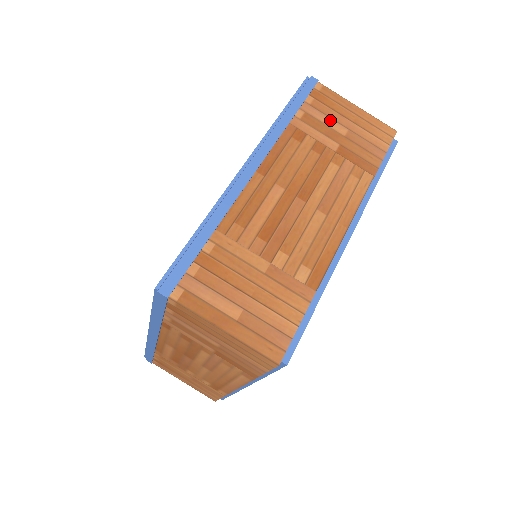
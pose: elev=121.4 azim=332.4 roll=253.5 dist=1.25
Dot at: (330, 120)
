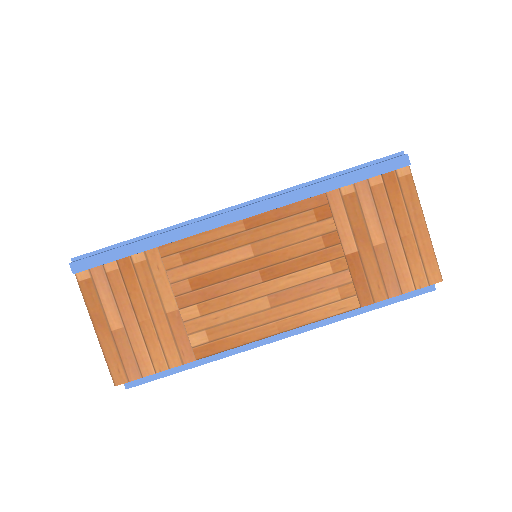
Dot at: (376, 218)
